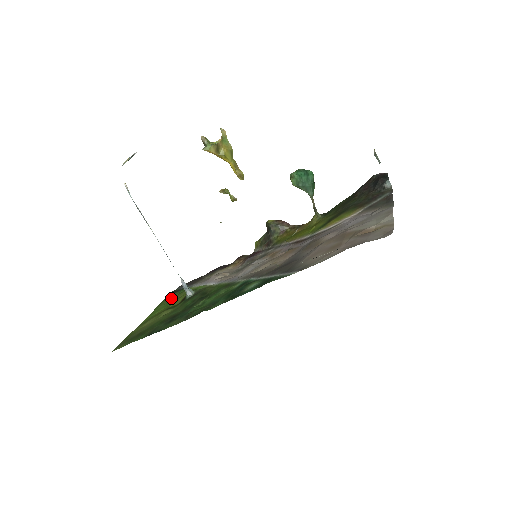
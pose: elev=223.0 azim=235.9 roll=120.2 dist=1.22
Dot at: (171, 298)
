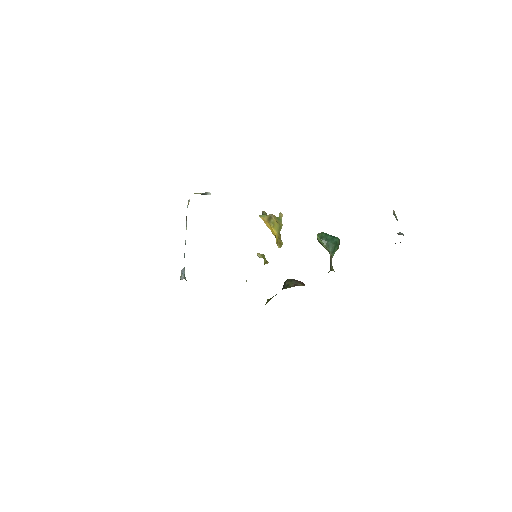
Dot at: occluded
